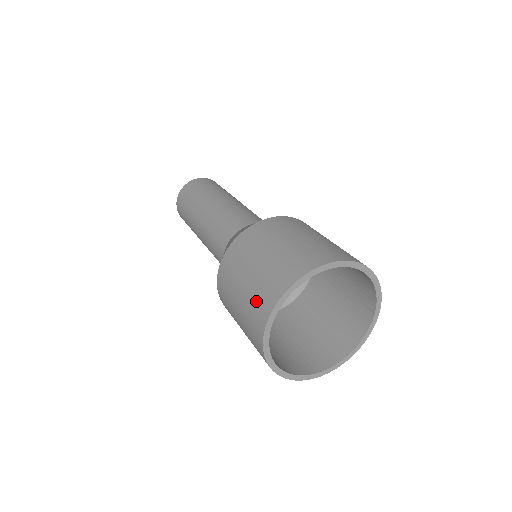
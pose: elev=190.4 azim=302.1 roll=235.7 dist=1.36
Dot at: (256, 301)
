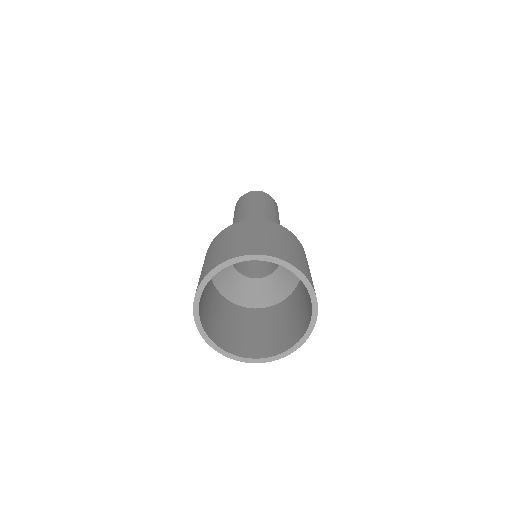
Dot at: occluded
